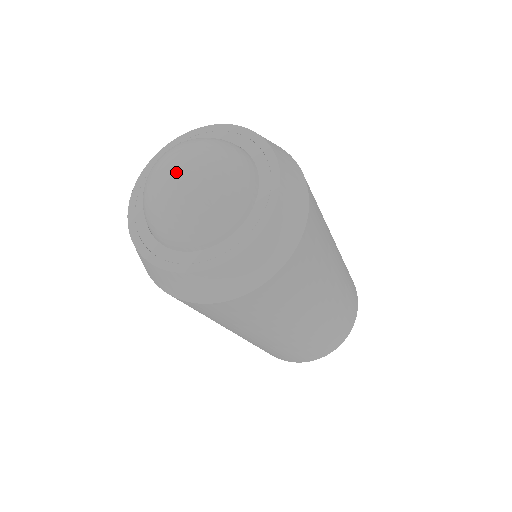
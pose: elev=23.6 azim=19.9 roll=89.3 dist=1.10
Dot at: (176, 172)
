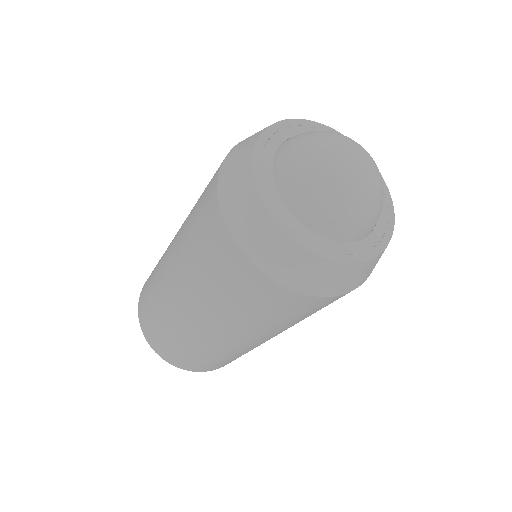
Dot at: (359, 162)
